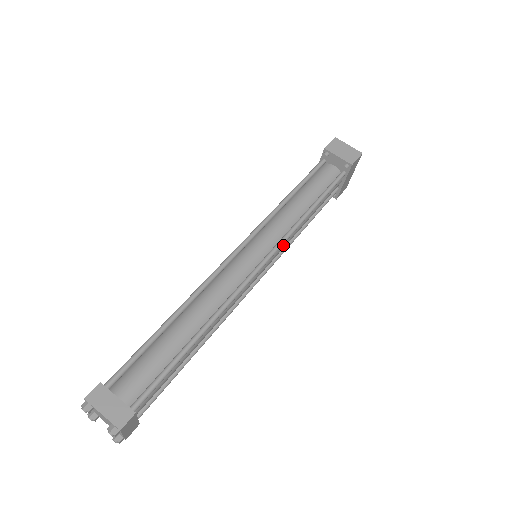
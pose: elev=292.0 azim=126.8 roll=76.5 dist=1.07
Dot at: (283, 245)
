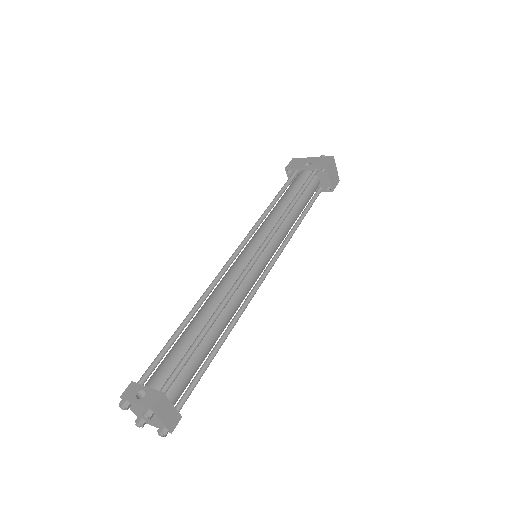
Dot at: occluded
